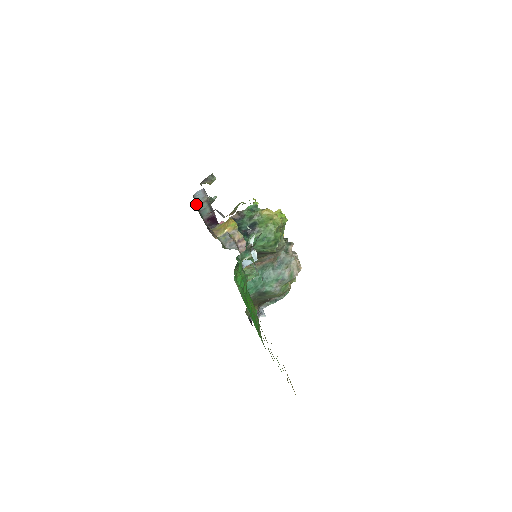
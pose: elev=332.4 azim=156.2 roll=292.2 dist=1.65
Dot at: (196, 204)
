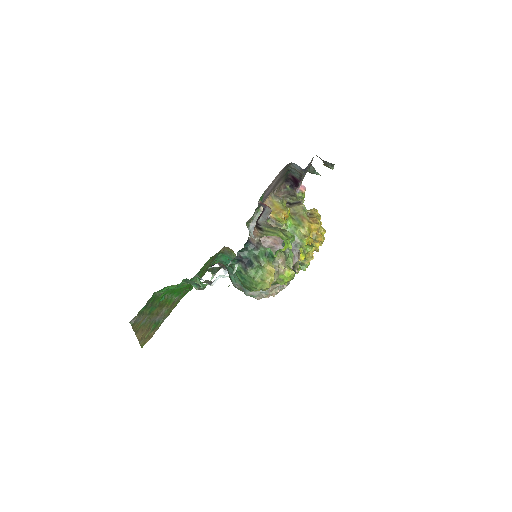
Dot at: (291, 165)
